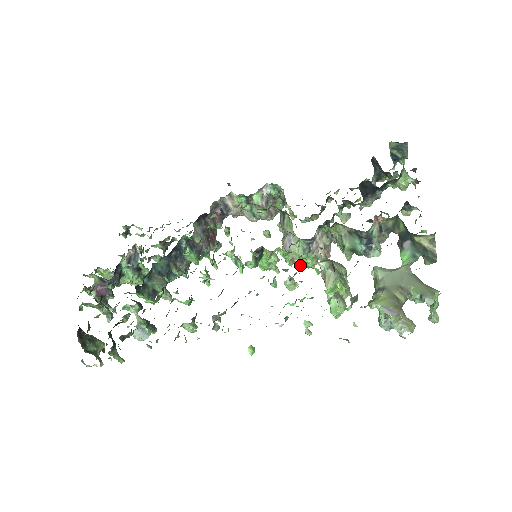
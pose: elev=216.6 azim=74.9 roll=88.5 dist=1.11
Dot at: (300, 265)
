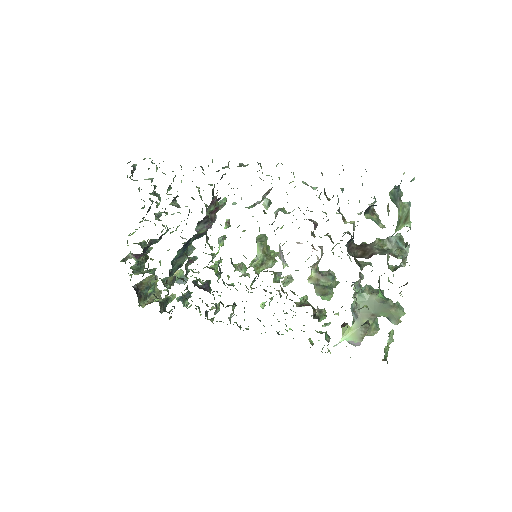
Dot at: occluded
